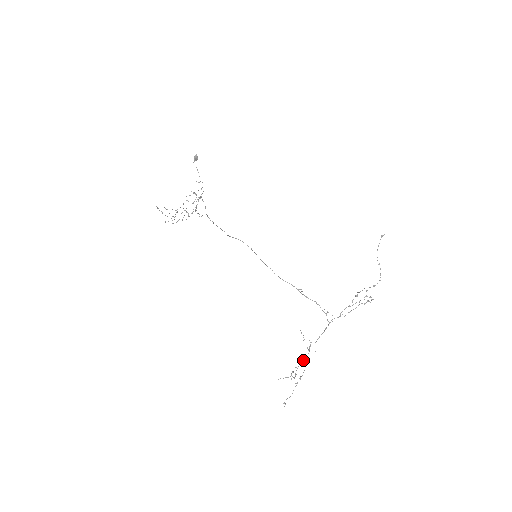
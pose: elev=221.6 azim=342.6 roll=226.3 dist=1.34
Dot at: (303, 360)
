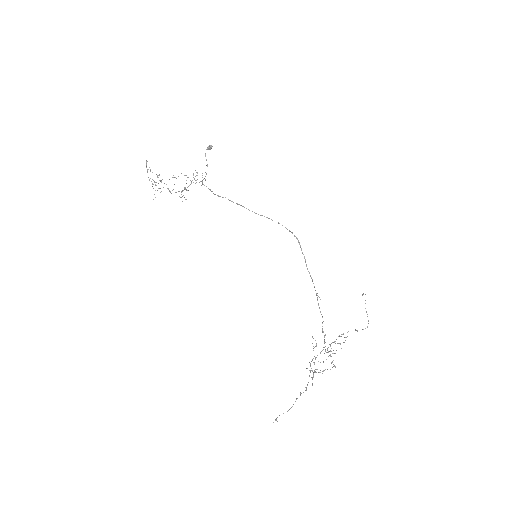
Dot at: occluded
